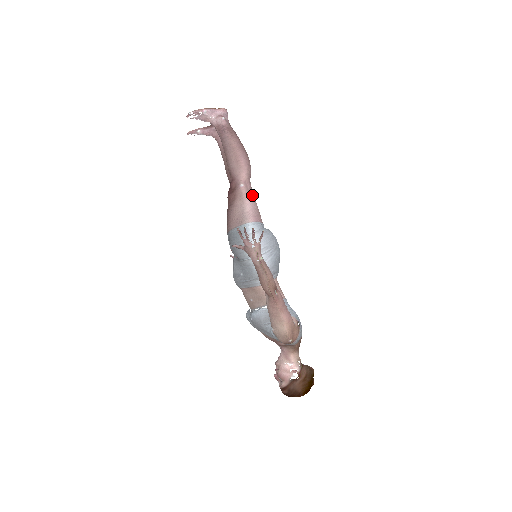
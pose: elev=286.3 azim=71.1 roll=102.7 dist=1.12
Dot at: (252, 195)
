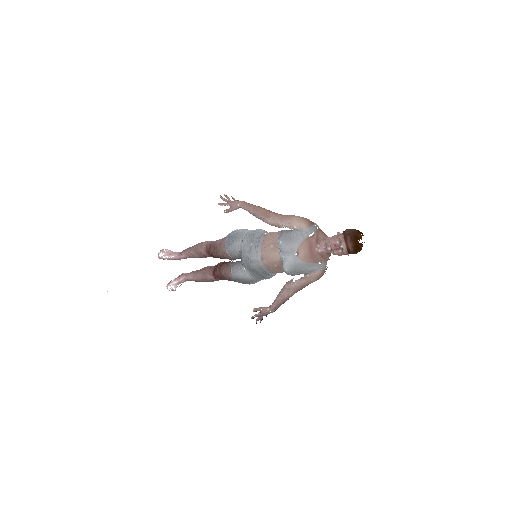
Dot at: occluded
